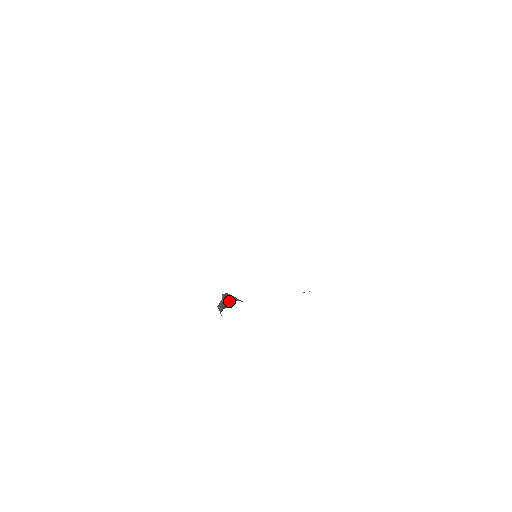
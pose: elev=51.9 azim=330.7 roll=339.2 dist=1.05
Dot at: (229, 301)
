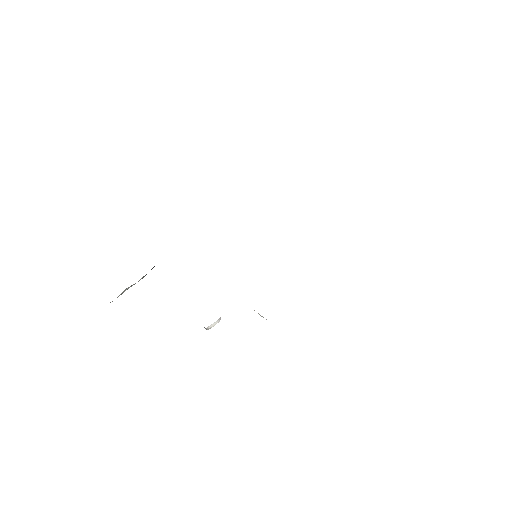
Dot at: occluded
